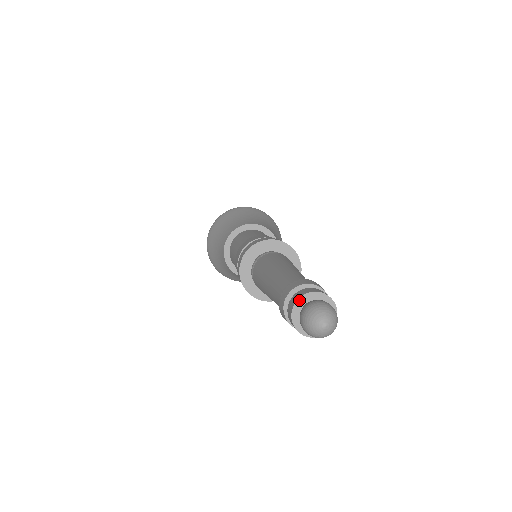
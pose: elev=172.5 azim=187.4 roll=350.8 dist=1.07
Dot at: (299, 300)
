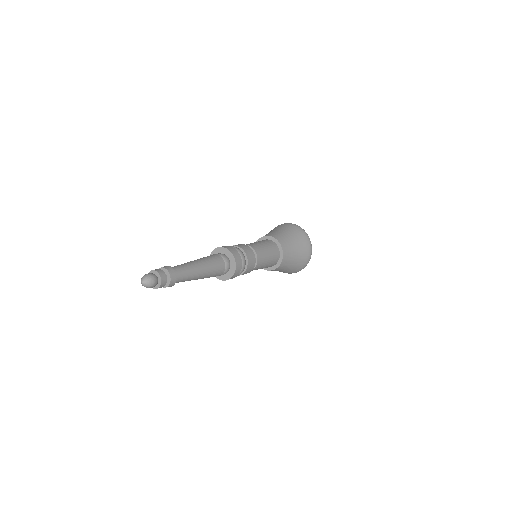
Dot at: (155, 271)
